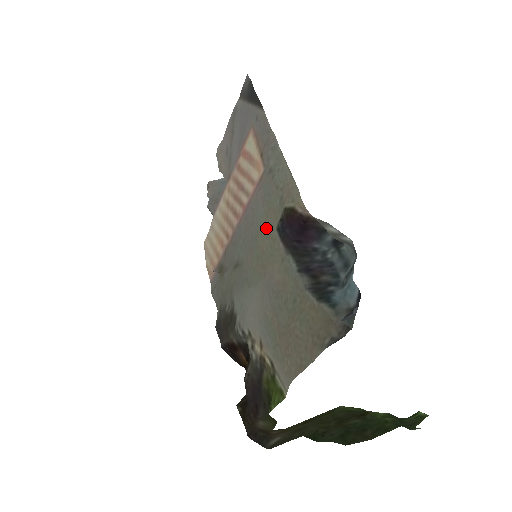
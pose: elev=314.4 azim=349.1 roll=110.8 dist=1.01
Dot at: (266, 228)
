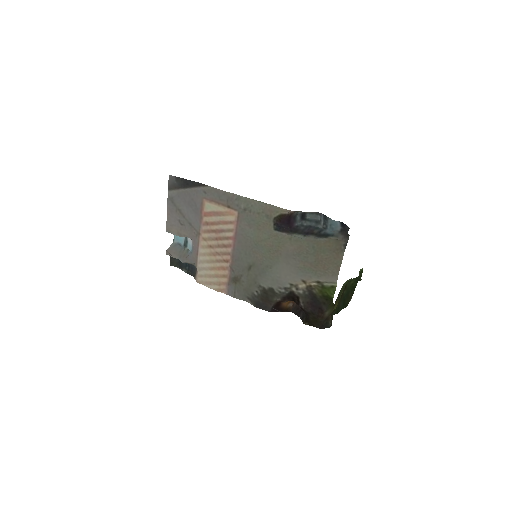
Dot at: (265, 235)
